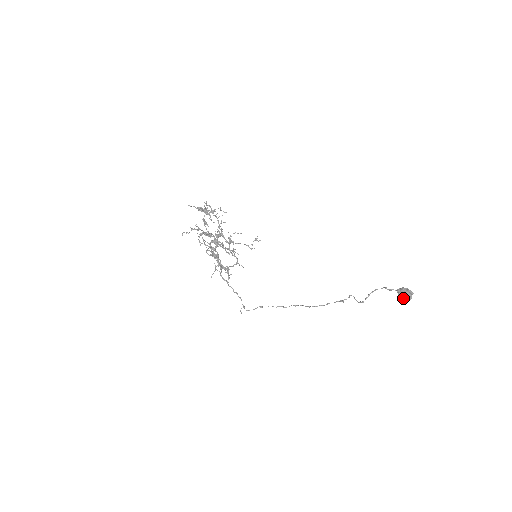
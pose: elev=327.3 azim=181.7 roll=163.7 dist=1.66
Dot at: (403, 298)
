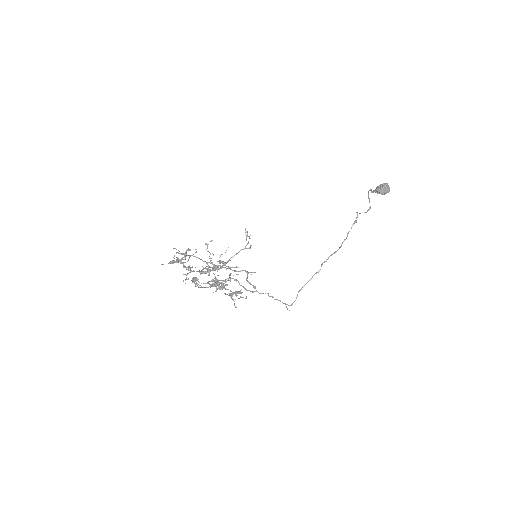
Dot at: (385, 192)
